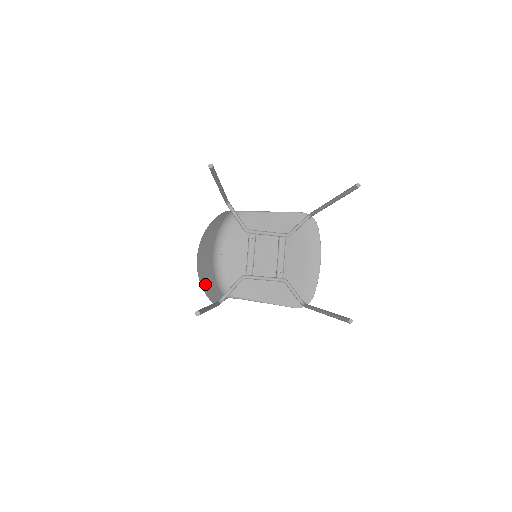
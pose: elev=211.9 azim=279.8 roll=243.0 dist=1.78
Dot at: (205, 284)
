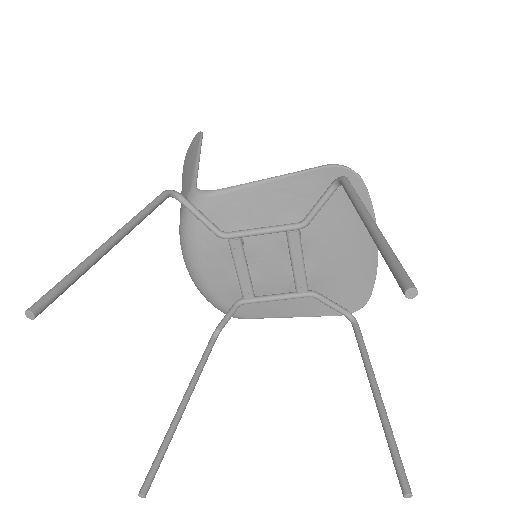
Dot at: occluded
